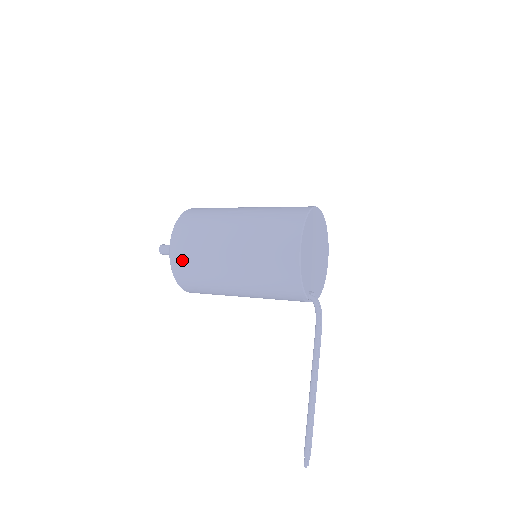
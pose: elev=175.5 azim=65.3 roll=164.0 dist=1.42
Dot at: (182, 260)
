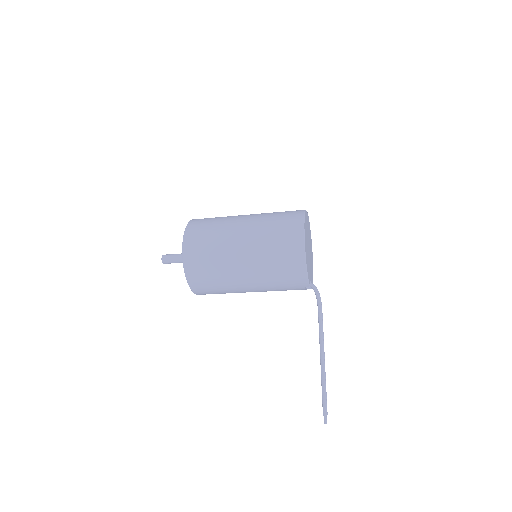
Dot at: (196, 264)
